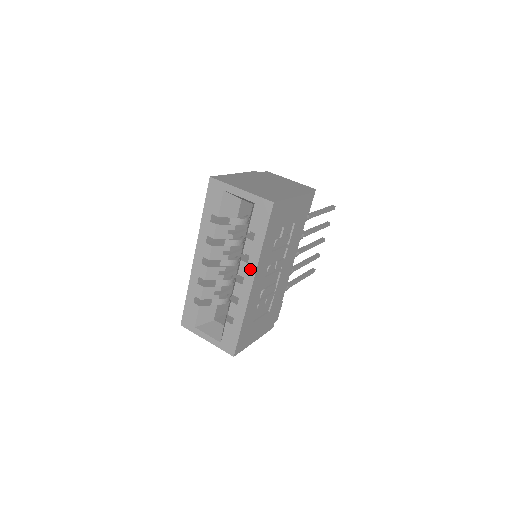
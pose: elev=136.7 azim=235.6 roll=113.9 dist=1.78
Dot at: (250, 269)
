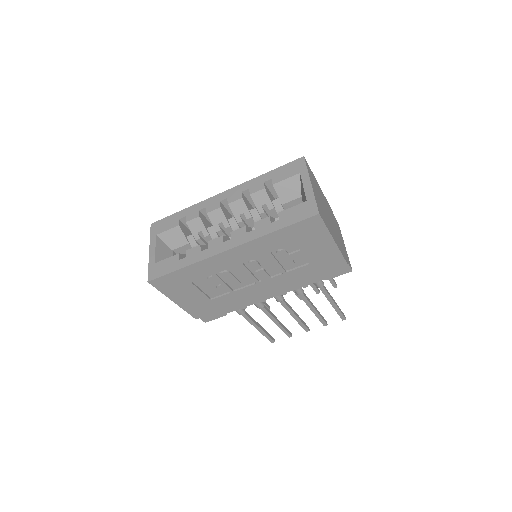
Dot at: (242, 238)
